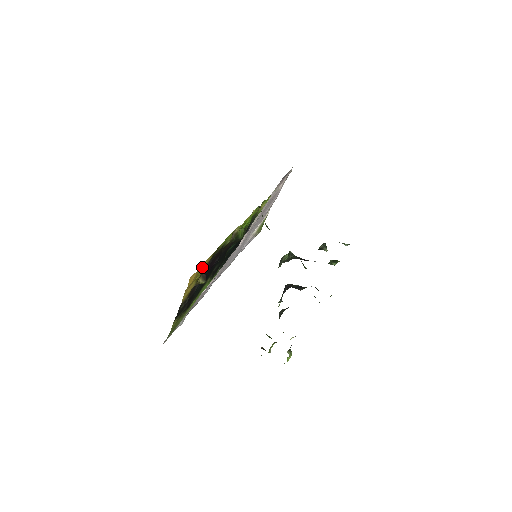
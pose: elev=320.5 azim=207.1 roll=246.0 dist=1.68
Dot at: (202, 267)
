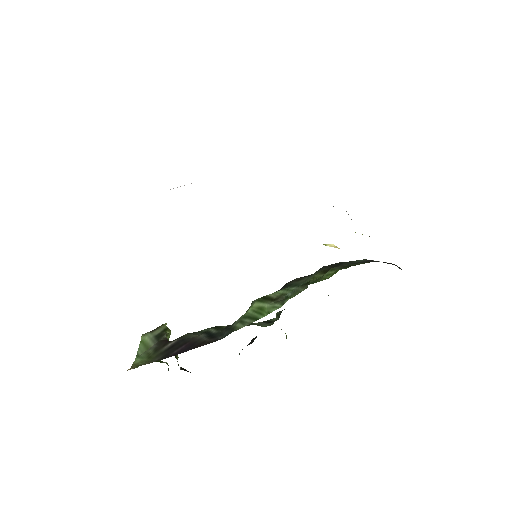
Dot at: occluded
